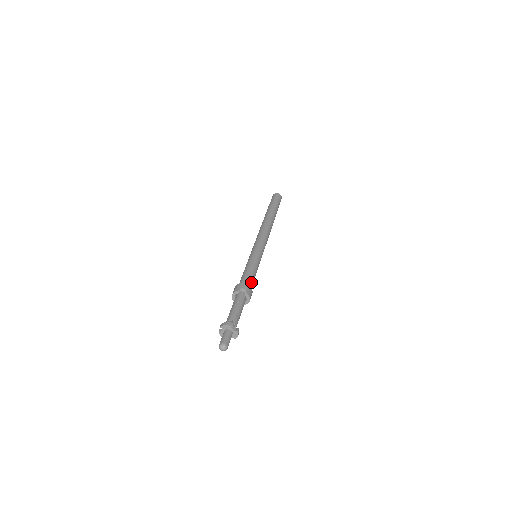
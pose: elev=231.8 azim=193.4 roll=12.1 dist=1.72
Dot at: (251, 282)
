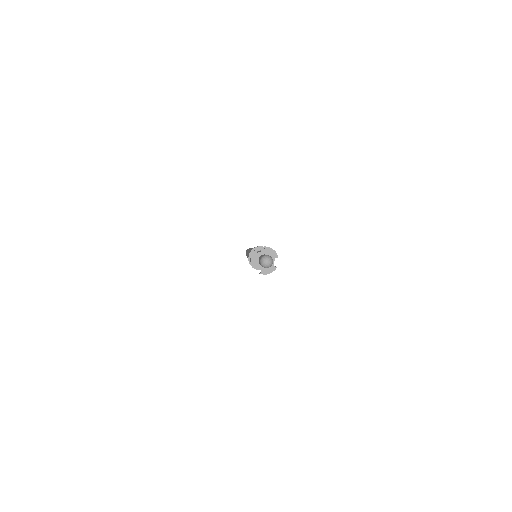
Dot at: occluded
